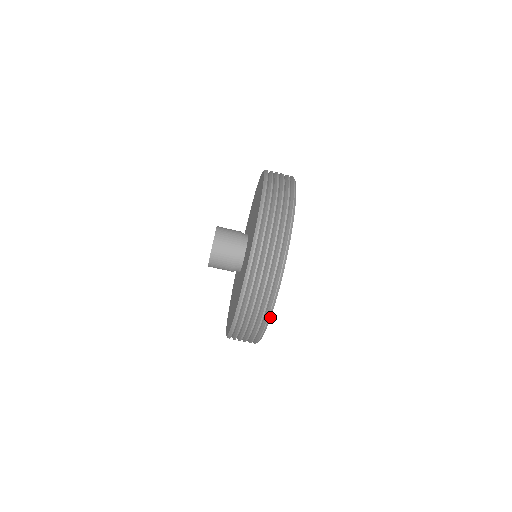
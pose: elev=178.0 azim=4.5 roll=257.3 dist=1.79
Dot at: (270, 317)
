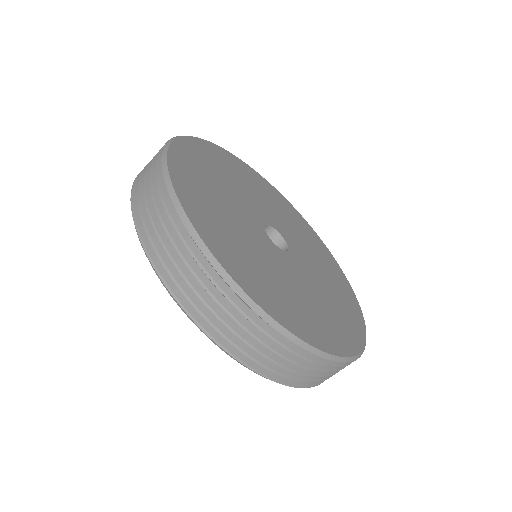
Dot at: (273, 320)
